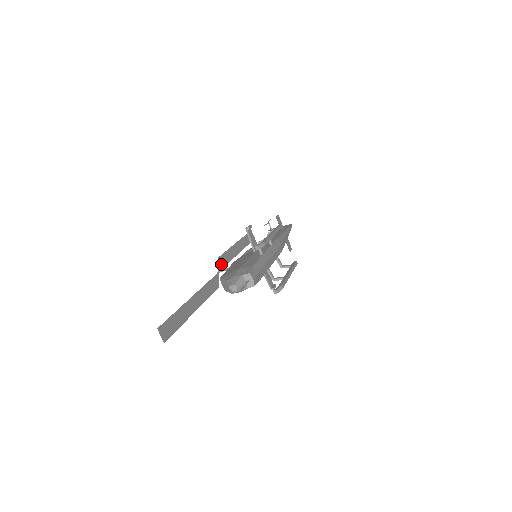
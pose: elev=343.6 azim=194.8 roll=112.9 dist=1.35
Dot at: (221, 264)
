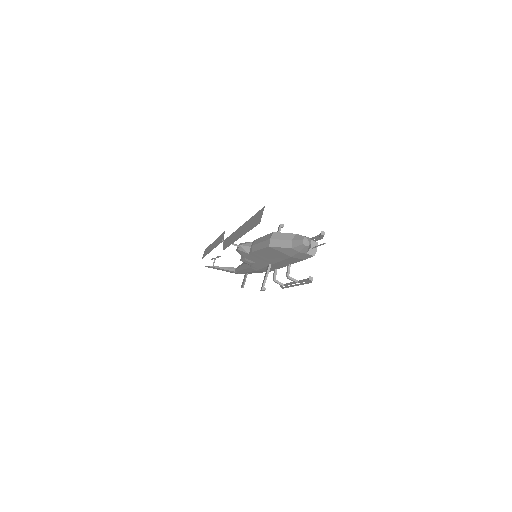
Dot at: occluded
